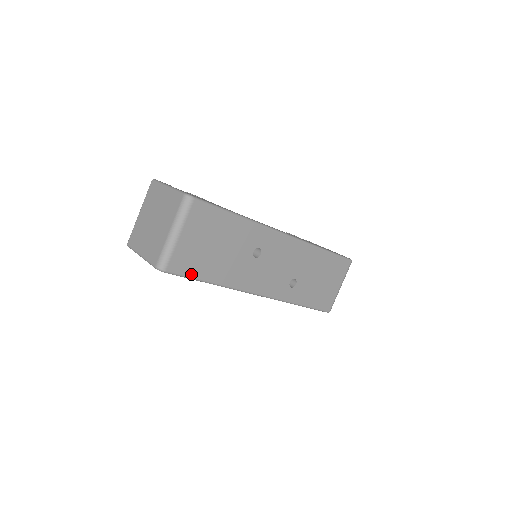
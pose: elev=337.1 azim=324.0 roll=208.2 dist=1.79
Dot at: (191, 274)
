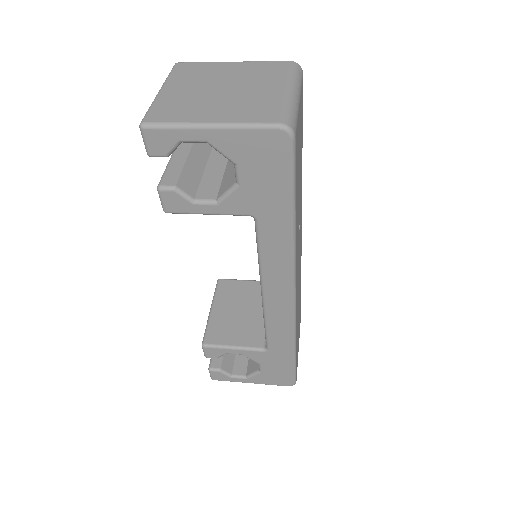
Dot at: (295, 178)
